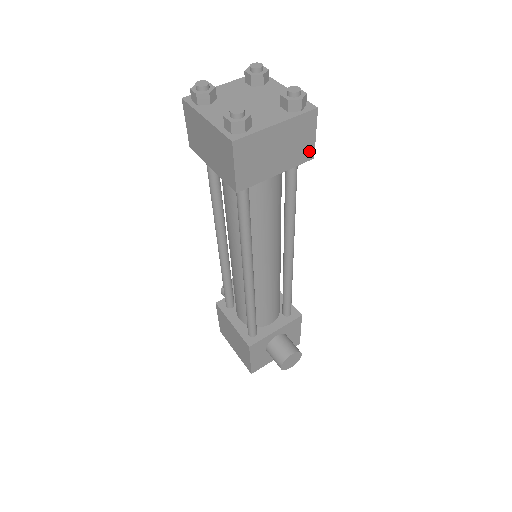
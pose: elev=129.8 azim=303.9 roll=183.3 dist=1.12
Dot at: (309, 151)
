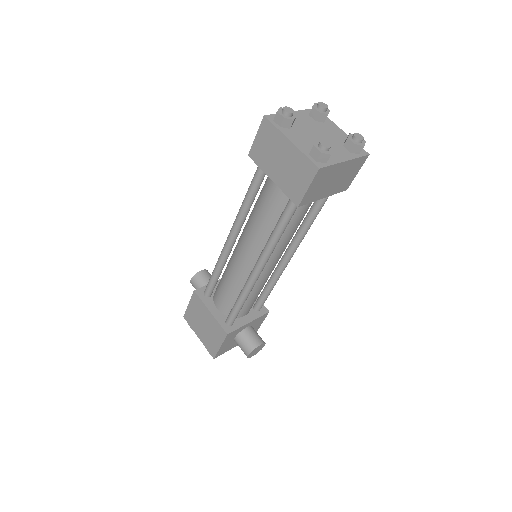
Dot at: (348, 184)
